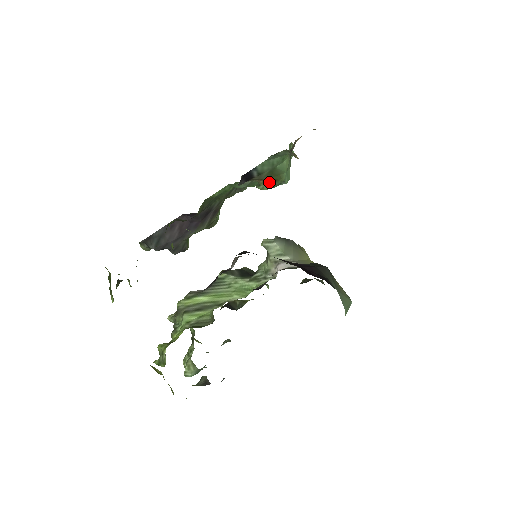
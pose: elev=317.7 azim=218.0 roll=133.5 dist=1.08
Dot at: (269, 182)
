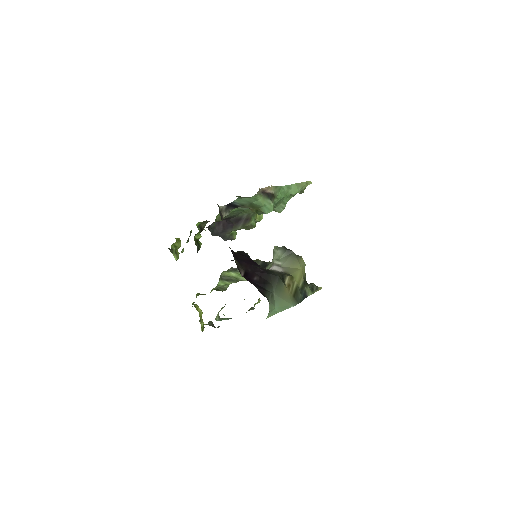
Dot at: (254, 211)
